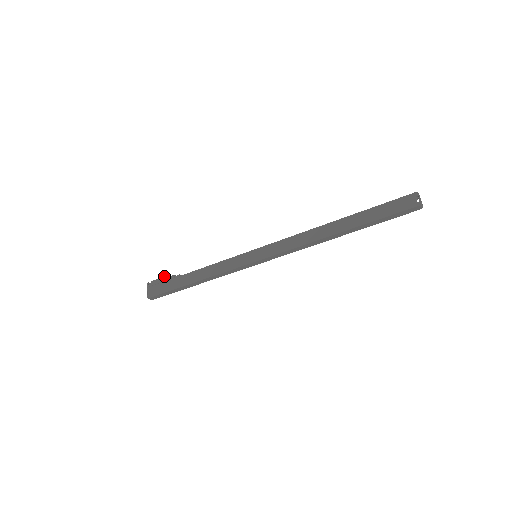
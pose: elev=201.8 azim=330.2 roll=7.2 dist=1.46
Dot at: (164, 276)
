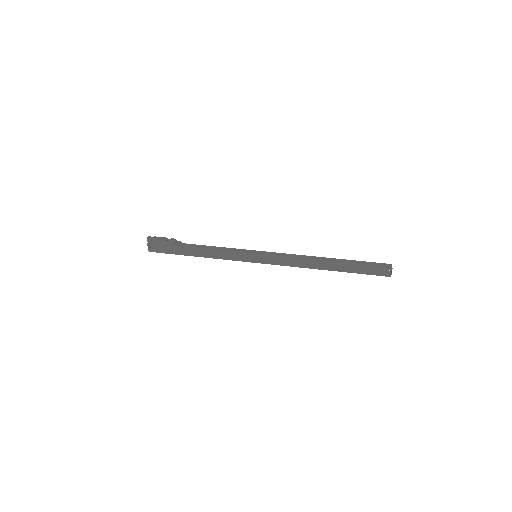
Dot at: (166, 240)
